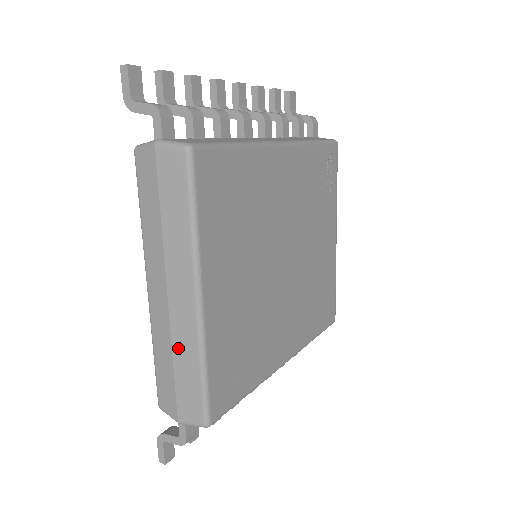
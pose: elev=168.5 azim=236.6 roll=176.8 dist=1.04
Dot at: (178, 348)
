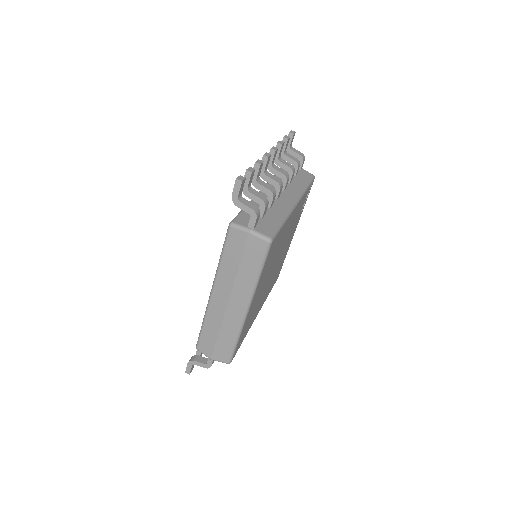
Dot at: (225, 327)
